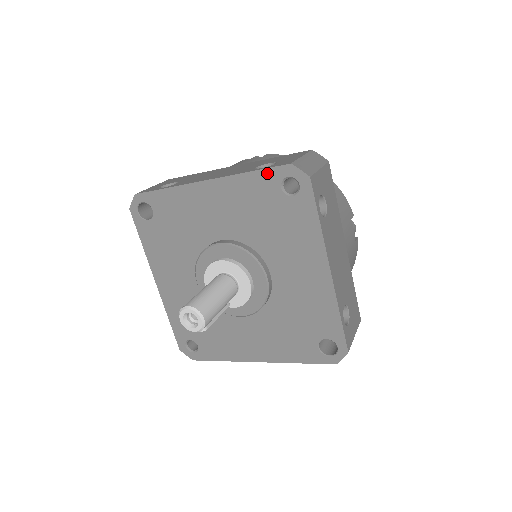
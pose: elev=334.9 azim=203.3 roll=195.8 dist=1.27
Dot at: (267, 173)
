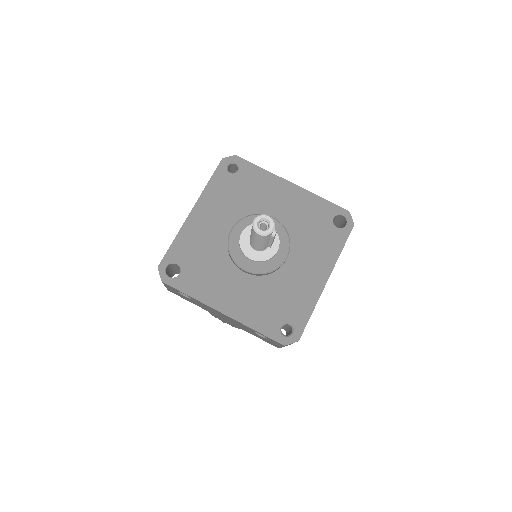
Dot at: (217, 174)
